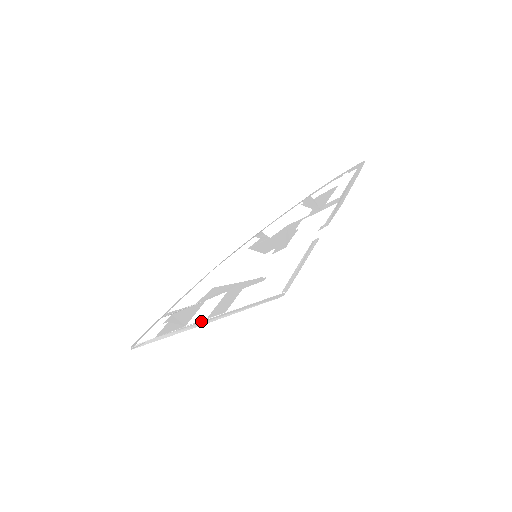
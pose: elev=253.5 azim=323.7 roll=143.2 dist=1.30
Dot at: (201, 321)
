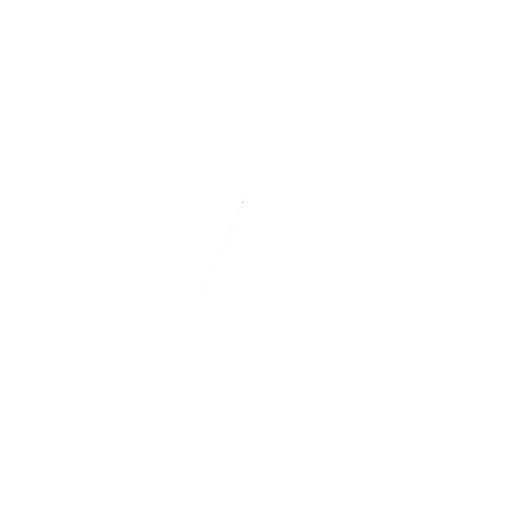
Dot at: occluded
